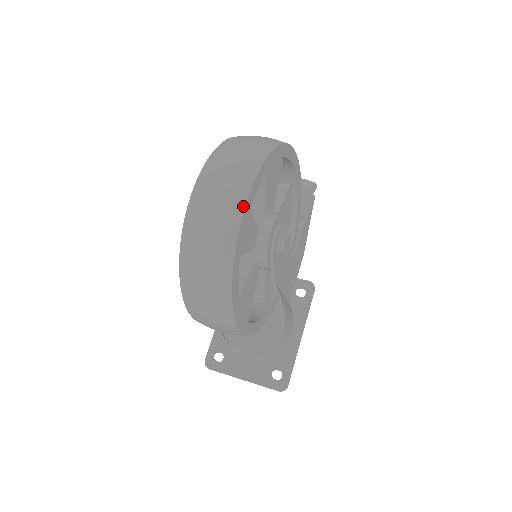
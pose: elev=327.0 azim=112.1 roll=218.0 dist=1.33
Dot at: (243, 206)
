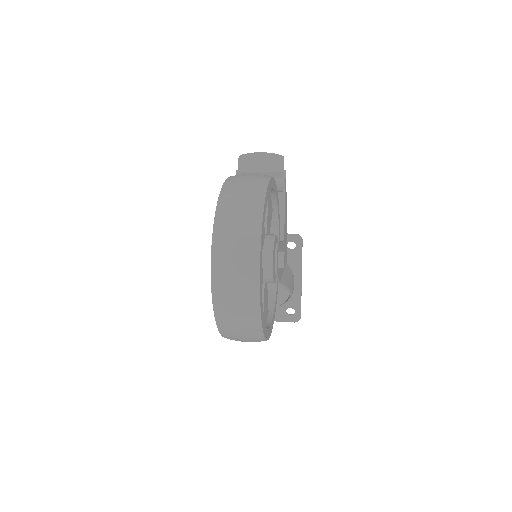
Dot at: (258, 291)
